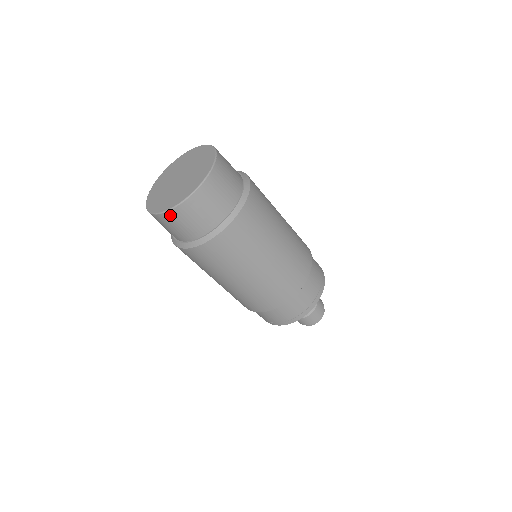
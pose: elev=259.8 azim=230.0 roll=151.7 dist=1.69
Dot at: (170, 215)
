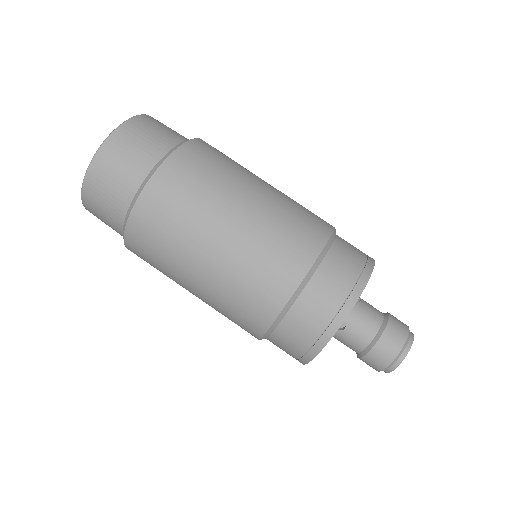
Dot at: (87, 204)
